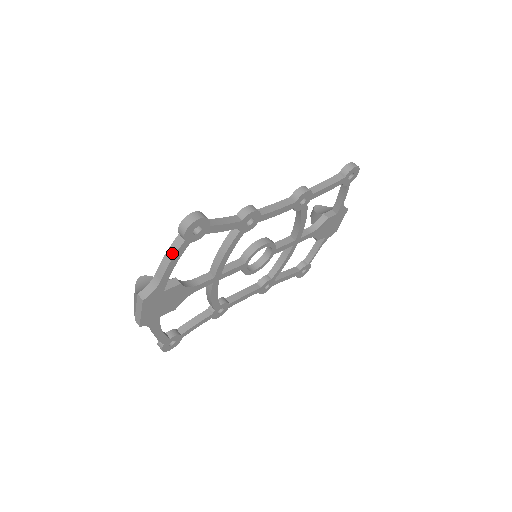
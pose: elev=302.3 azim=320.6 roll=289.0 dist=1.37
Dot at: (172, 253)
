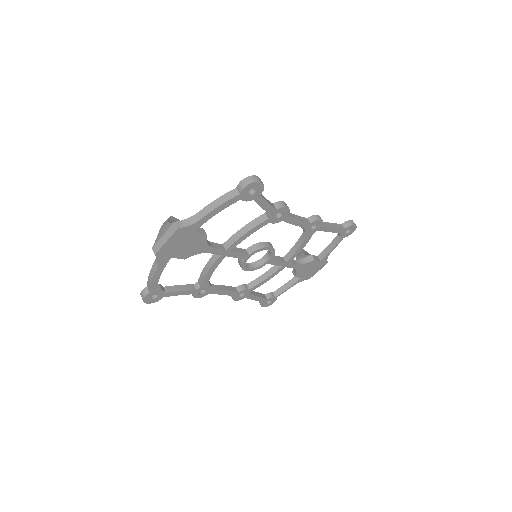
Dot at: (224, 200)
